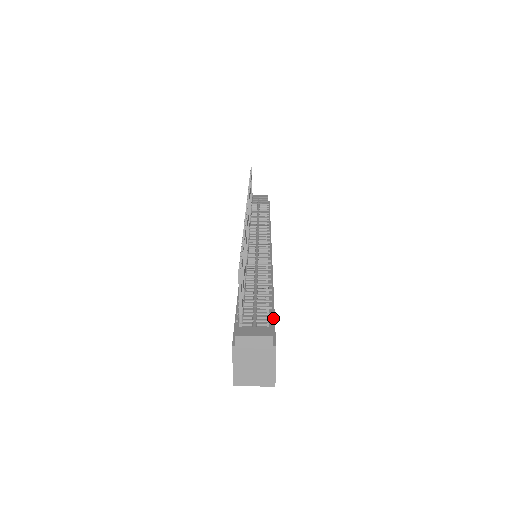
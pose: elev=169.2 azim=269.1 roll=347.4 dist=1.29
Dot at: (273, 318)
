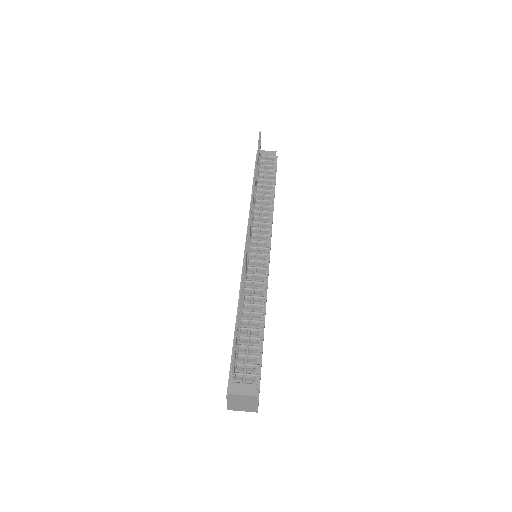
Dot at: (260, 364)
